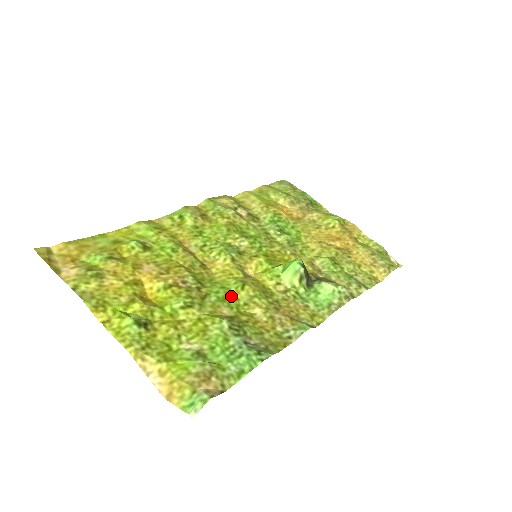
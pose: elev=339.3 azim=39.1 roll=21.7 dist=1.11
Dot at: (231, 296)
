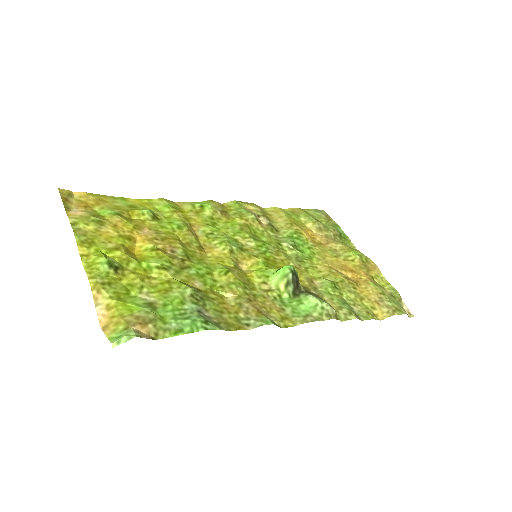
Dot at: (211, 276)
